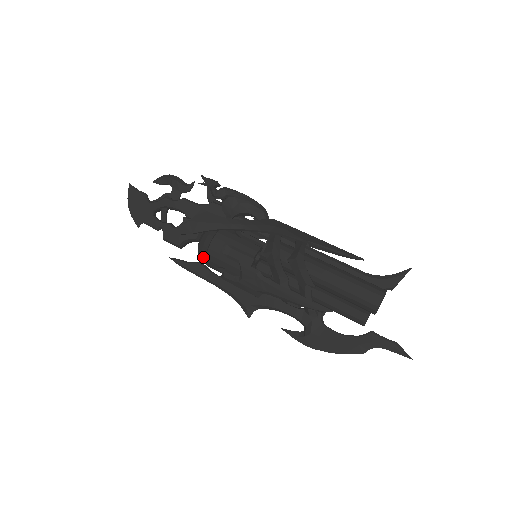
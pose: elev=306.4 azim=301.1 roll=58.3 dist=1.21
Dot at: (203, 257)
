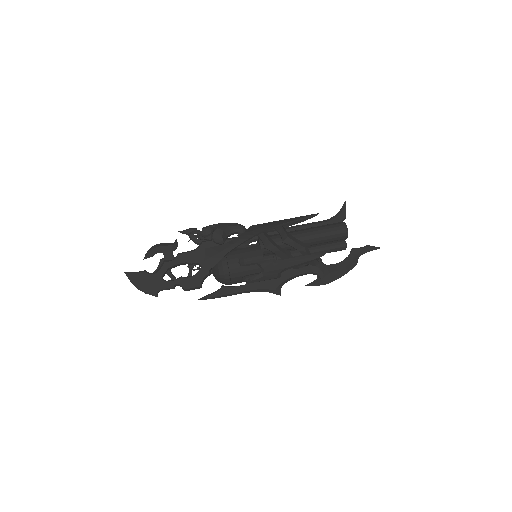
Dot at: (227, 279)
